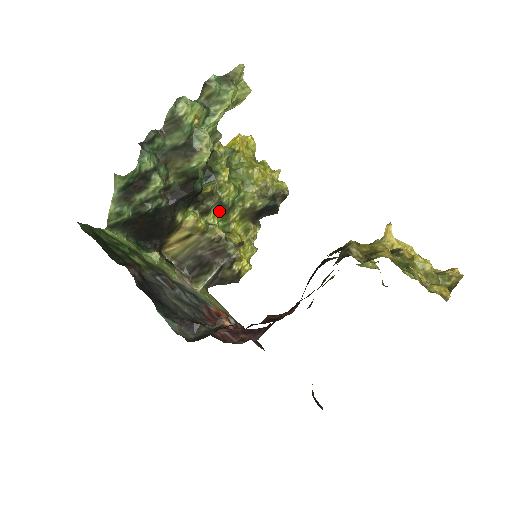
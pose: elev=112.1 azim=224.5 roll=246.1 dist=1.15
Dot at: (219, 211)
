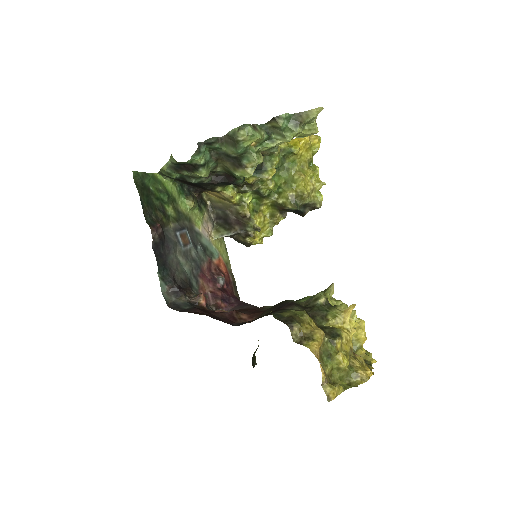
Dot at: (256, 193)
